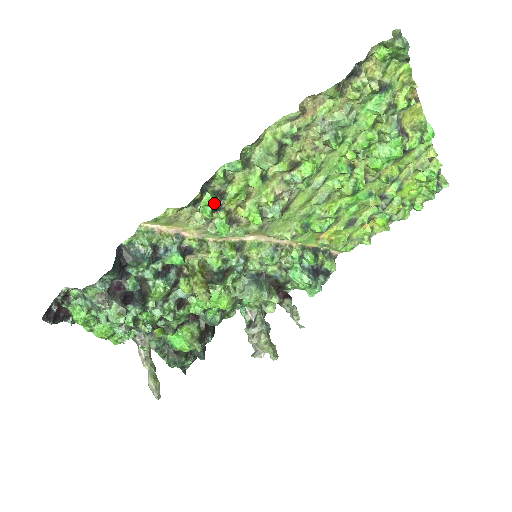
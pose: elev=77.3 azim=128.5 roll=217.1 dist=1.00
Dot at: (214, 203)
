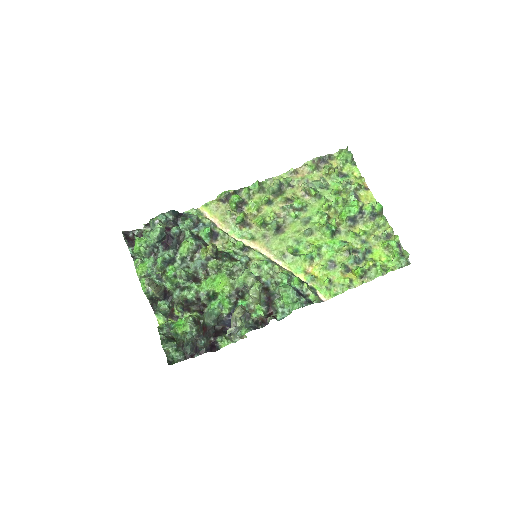
Dot at: (238, 199)
